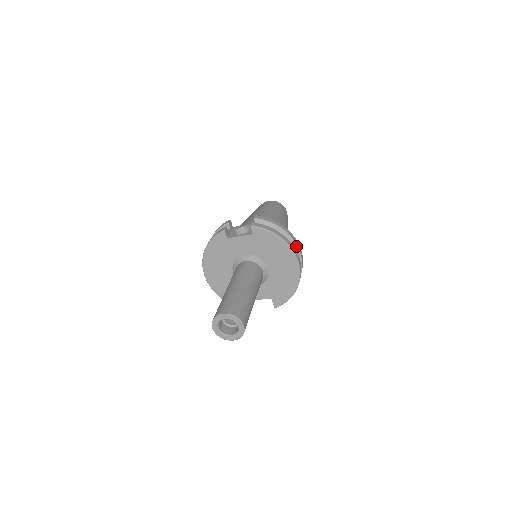
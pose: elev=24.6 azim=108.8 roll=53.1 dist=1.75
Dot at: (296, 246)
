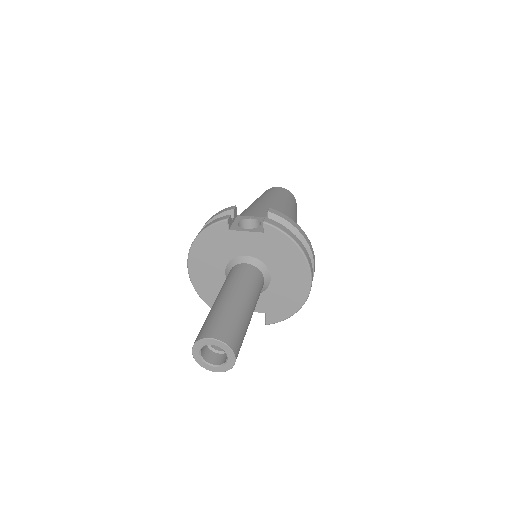
Dot at: (311, 257)
